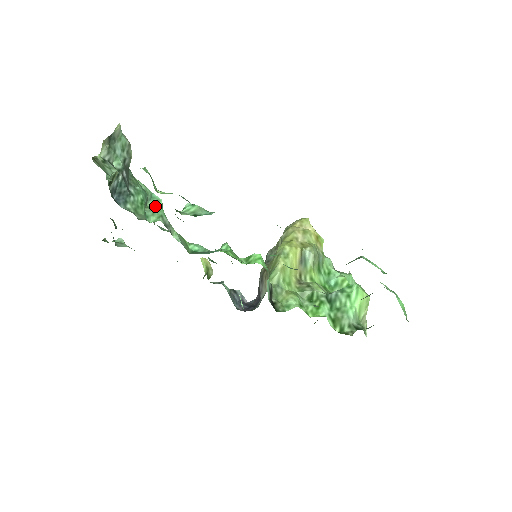
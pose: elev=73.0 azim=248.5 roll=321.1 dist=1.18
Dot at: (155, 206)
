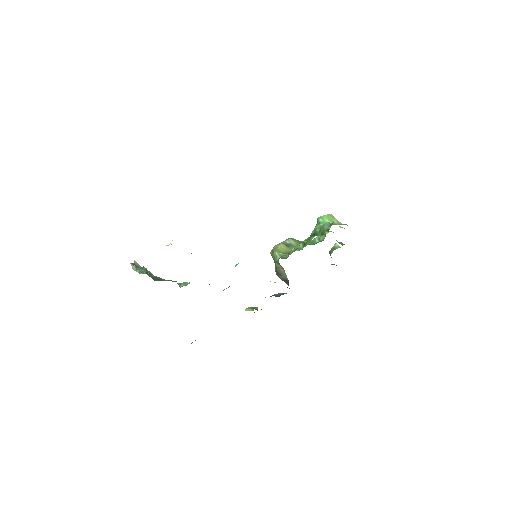
Dot at: occluded
